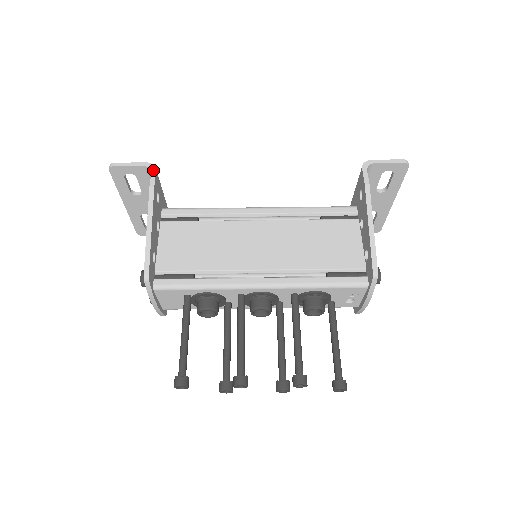
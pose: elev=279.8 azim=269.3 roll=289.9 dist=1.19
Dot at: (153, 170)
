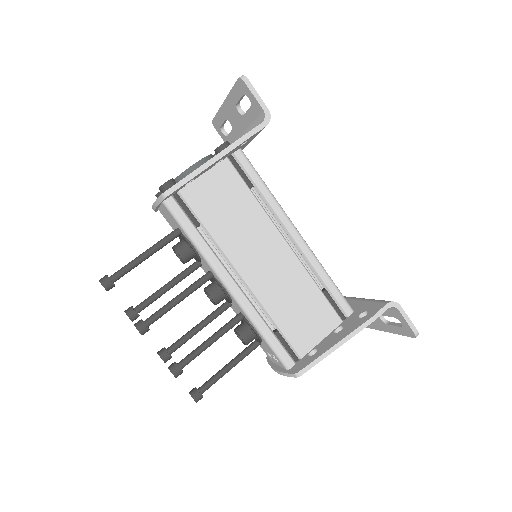
Dot at: (265, 122)
